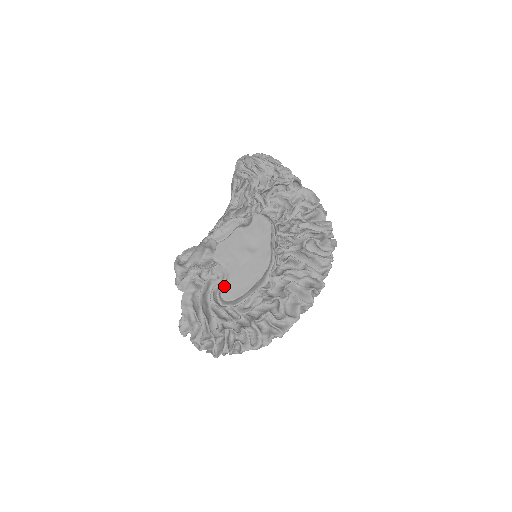
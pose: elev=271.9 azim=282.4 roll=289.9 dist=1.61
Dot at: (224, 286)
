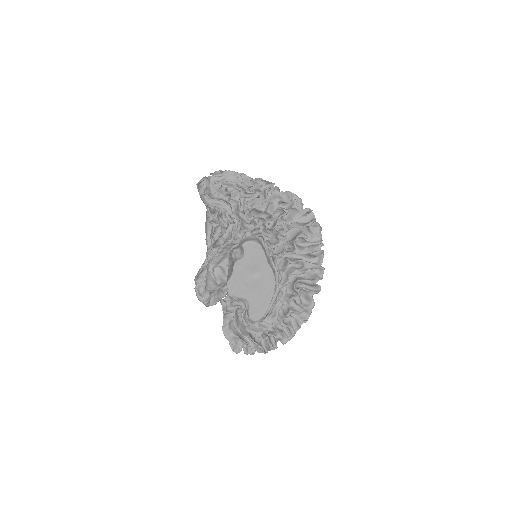
Dot at: (249, 313)
